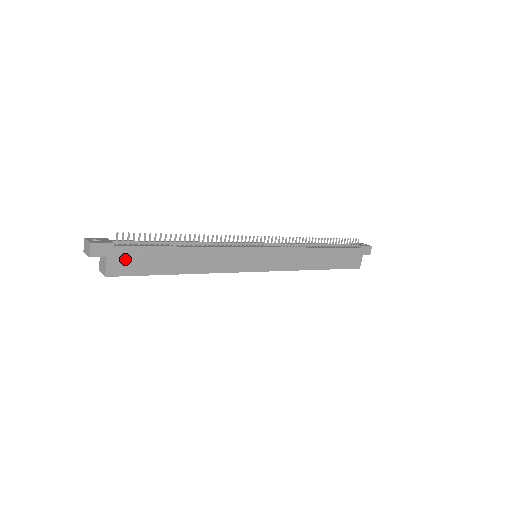
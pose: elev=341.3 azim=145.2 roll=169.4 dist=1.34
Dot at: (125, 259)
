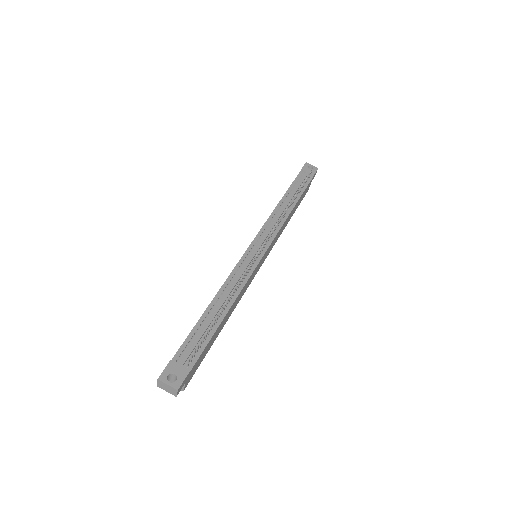
Dot at: (195, 368)
